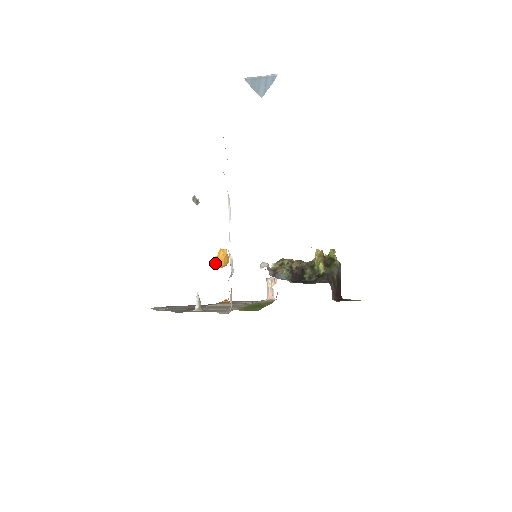
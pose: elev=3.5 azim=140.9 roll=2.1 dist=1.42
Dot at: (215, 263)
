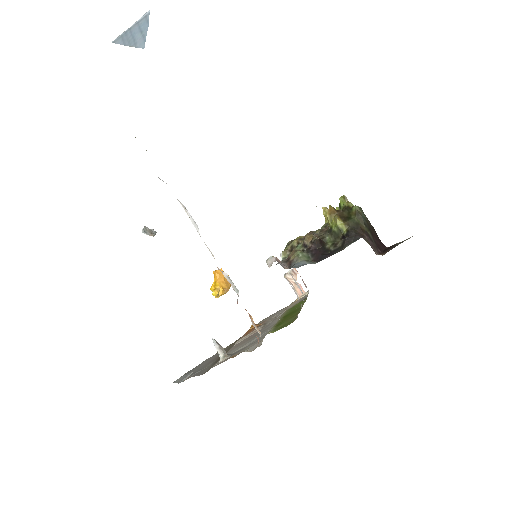
Dot at: (216, 291)
